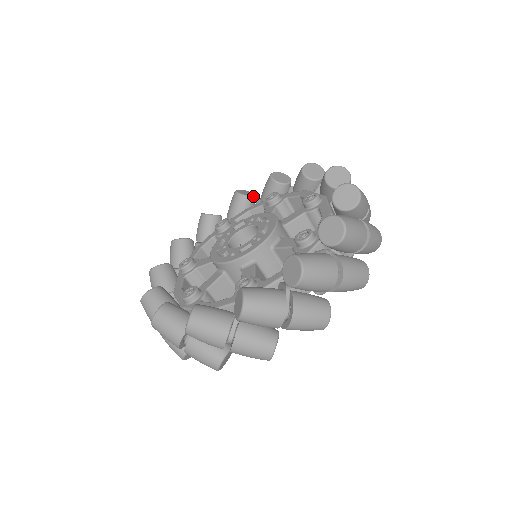
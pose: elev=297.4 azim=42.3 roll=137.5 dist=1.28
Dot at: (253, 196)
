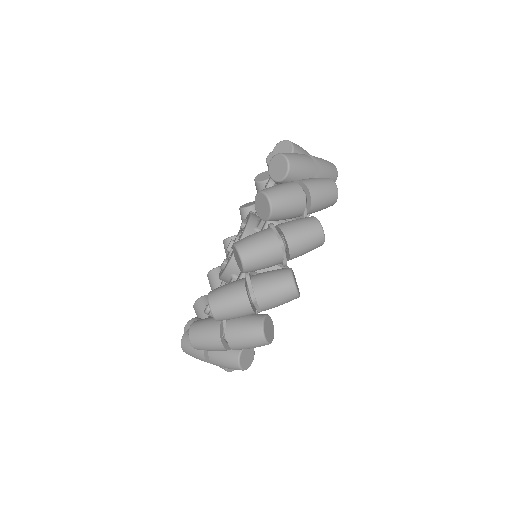
Dot at: occluded
